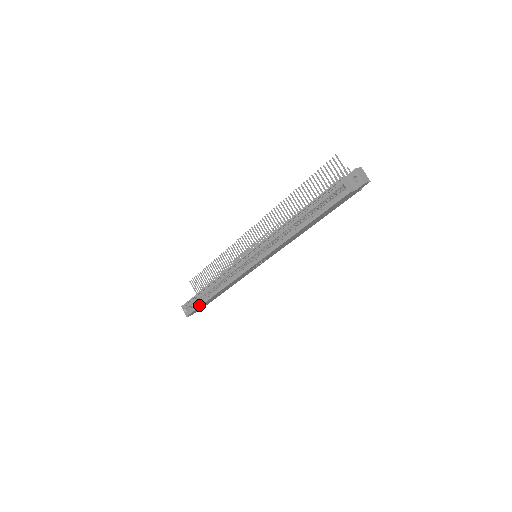
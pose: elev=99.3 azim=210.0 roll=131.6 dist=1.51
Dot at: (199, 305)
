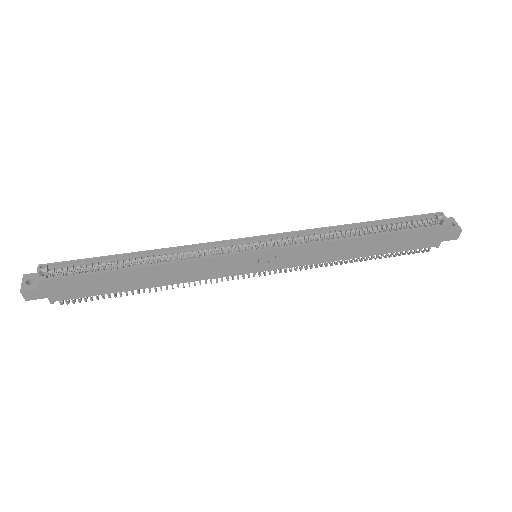
Dot at: (92, 271)
